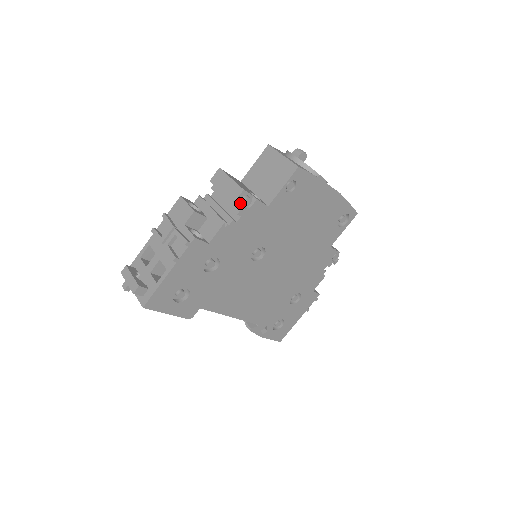
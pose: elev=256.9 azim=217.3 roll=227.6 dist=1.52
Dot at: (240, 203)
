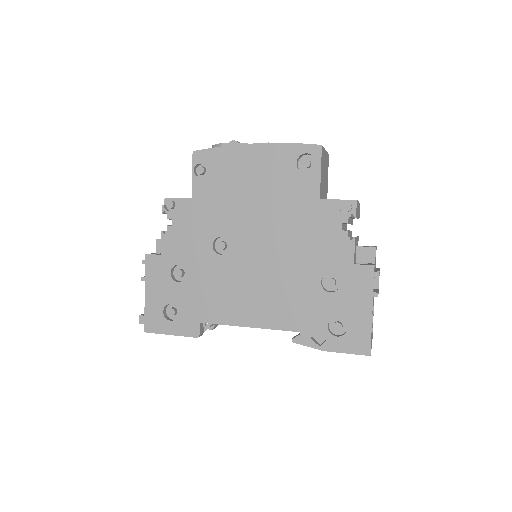
Dot at: (163, 209)
